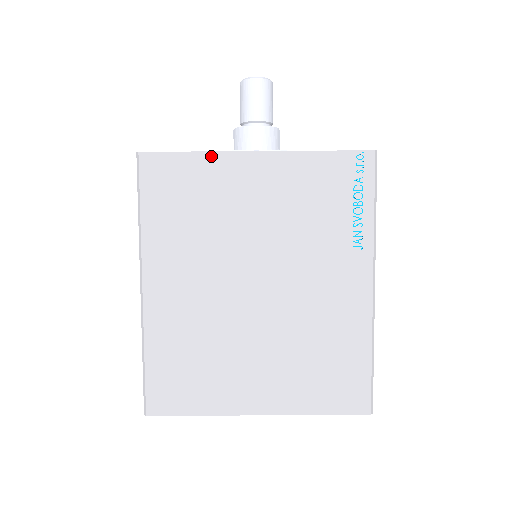
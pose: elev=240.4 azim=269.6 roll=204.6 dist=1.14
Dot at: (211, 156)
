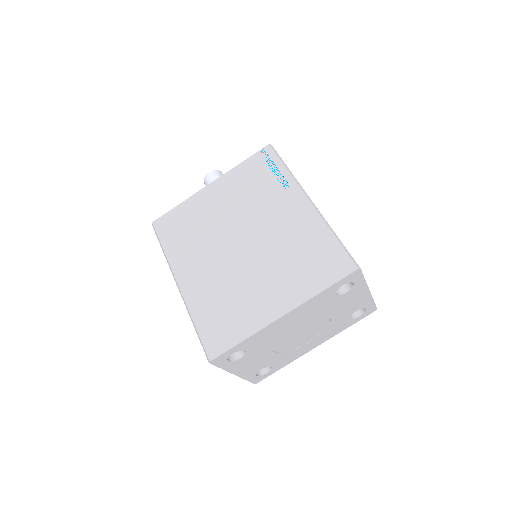
Dot at: (188, 201)
